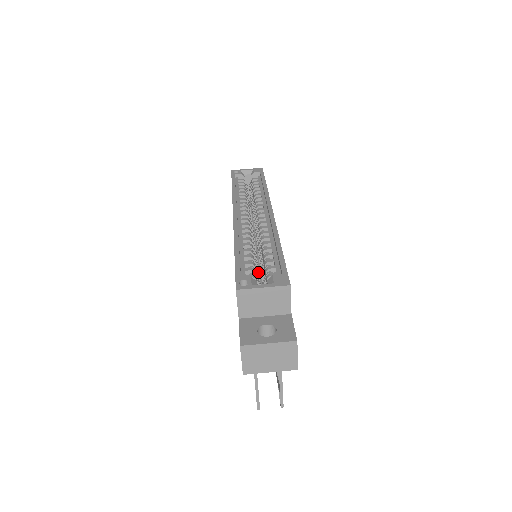
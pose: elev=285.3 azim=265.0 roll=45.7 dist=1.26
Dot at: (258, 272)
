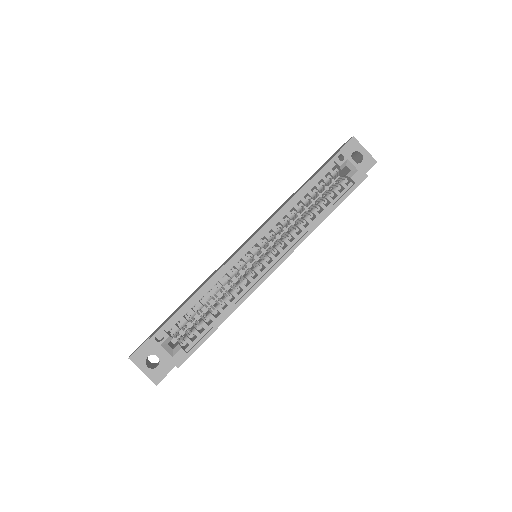
Dot at: occluded
